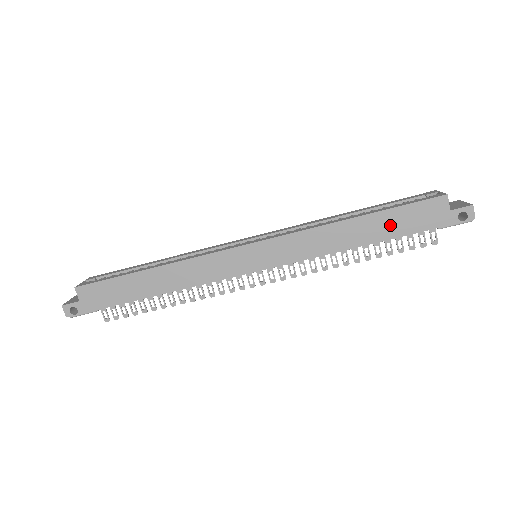
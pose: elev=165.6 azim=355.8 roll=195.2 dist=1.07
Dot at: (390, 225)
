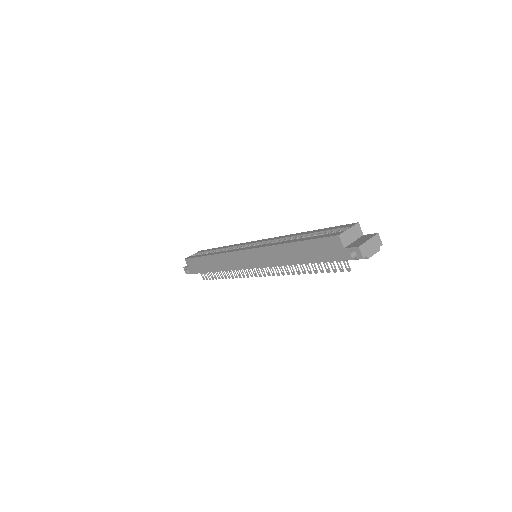
Dot at: (309, 252)
